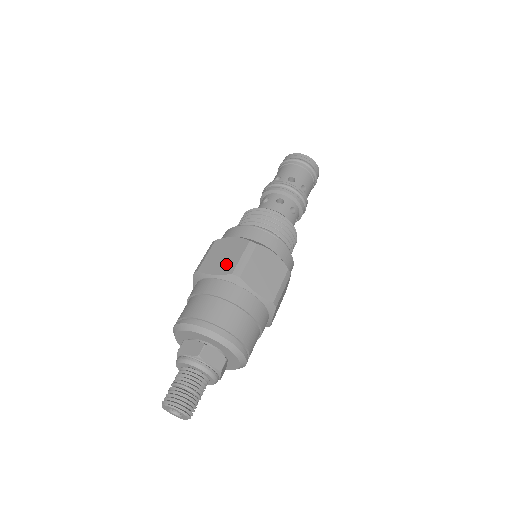
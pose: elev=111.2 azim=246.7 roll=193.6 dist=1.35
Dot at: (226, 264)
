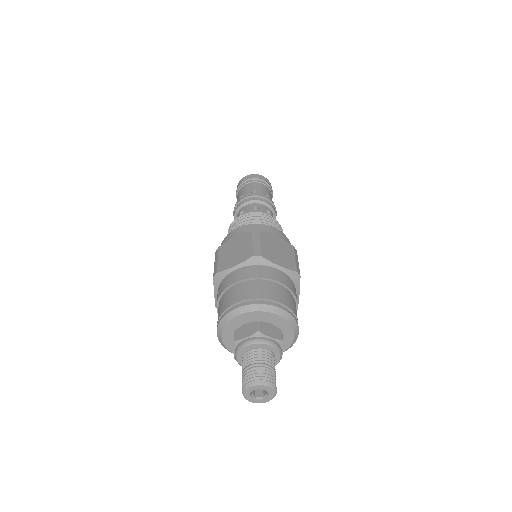
Dot at: (242, 254)
